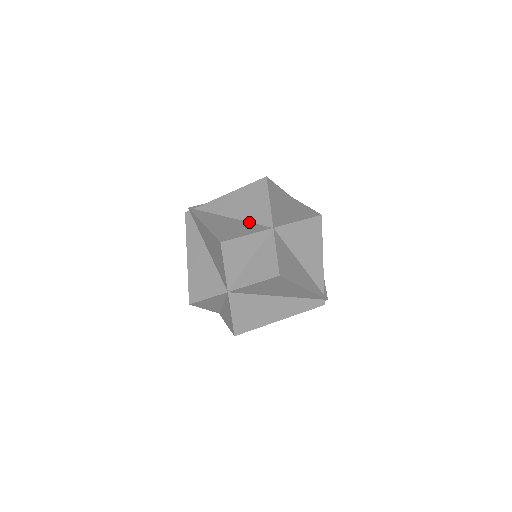
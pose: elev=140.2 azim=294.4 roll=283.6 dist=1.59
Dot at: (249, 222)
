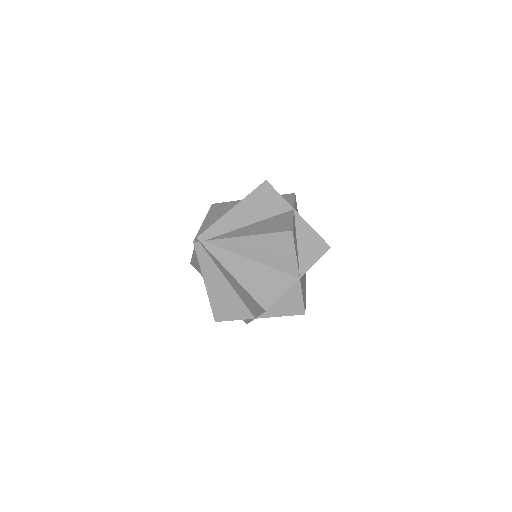
Dot at: (274, 269)
